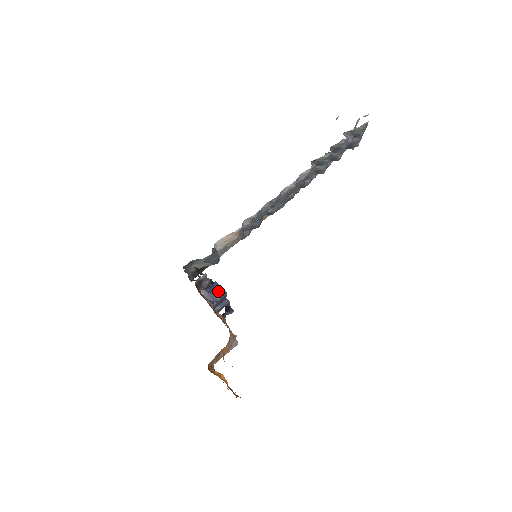
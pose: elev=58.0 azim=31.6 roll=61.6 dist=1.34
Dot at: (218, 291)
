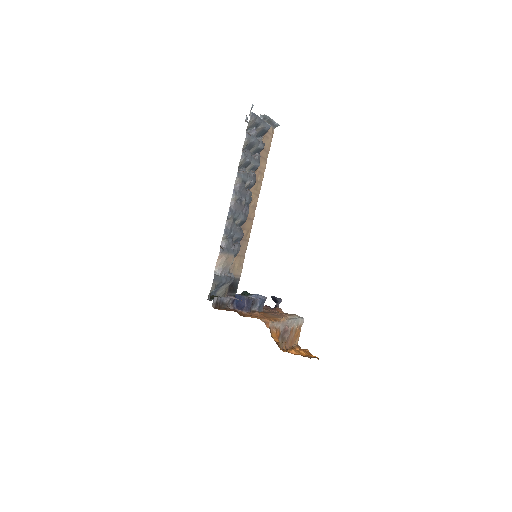
Dot at: (240, 299)
